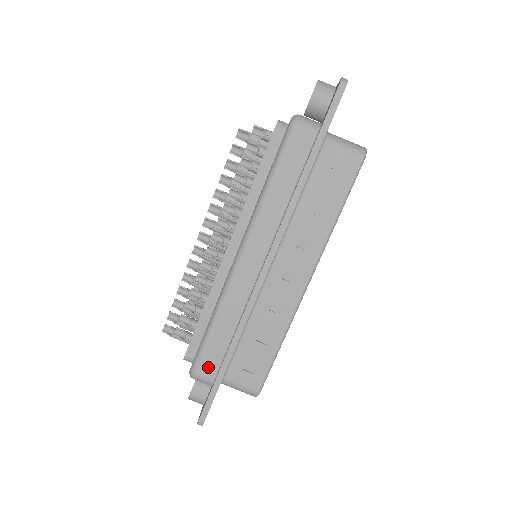
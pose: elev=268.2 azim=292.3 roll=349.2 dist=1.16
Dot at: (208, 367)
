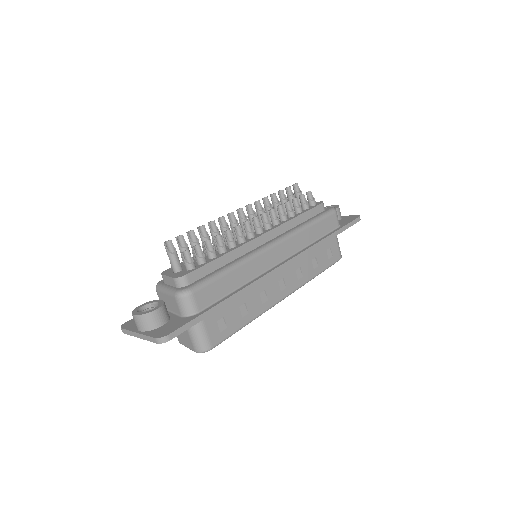
Dot at: (204, 297)
